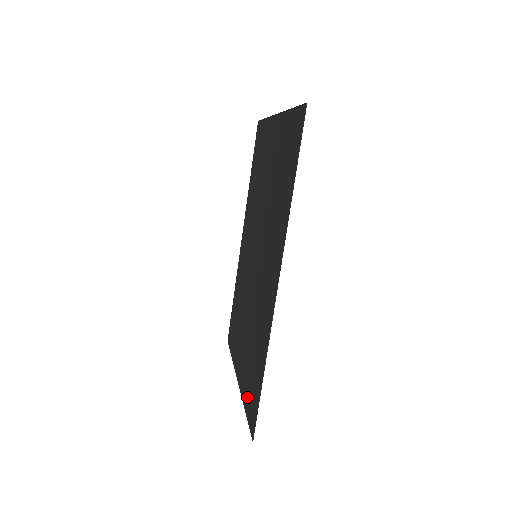
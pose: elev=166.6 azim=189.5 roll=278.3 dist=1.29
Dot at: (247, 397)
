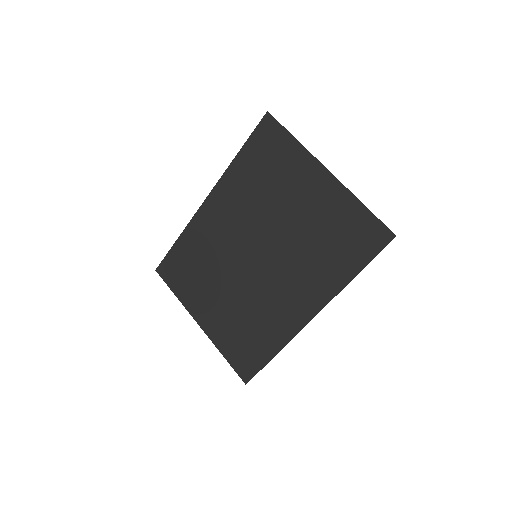
Dot at: (231, 351)
